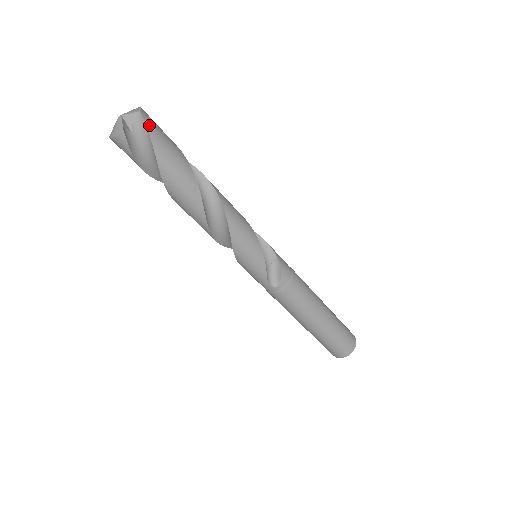
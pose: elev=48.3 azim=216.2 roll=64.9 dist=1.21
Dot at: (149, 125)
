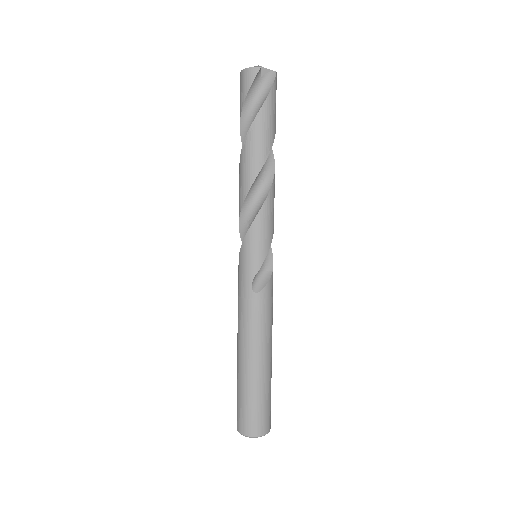
Dot at: (275, 84)
